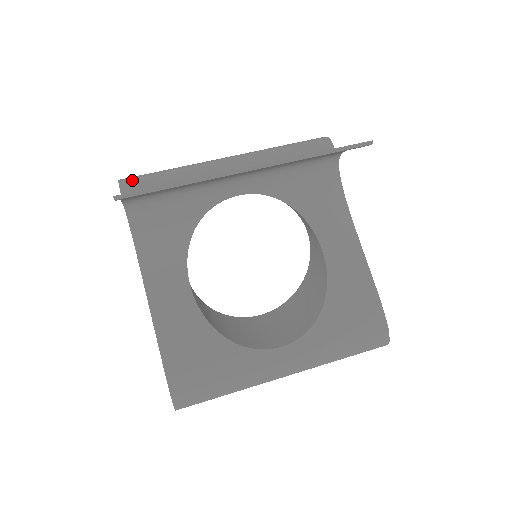
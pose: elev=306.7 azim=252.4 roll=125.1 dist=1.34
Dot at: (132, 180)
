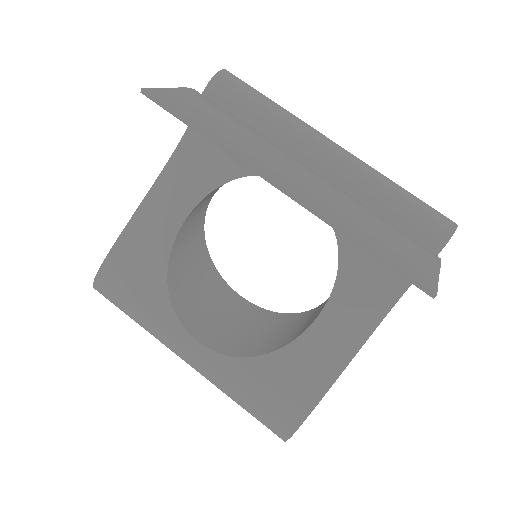
Dot at: (230, 81)
